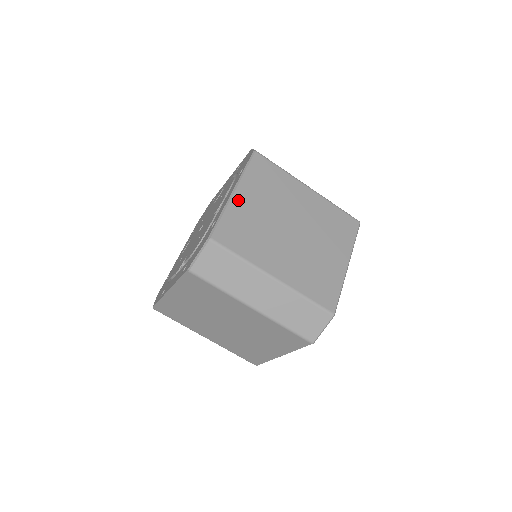
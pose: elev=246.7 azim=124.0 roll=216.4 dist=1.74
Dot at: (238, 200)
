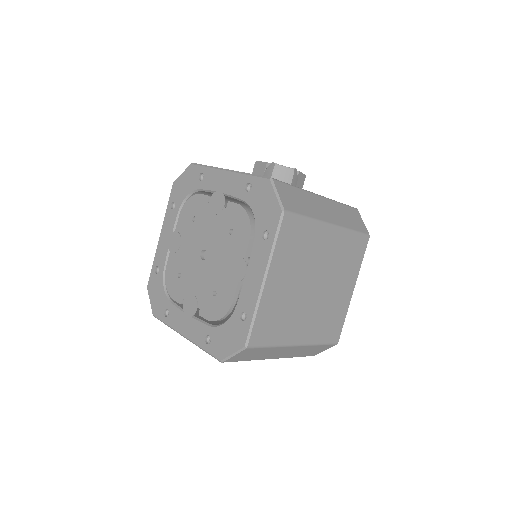
Dot at: (269, 289)
